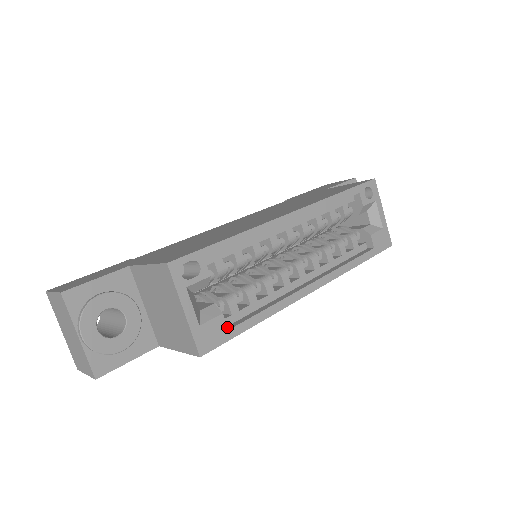
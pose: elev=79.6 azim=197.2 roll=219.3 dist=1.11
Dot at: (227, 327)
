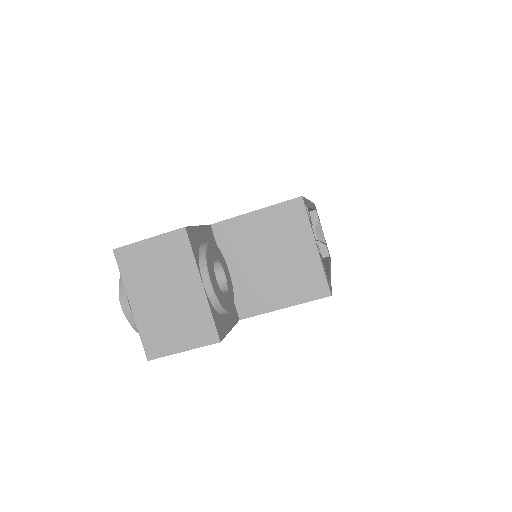
Dot at: (327, 276)
